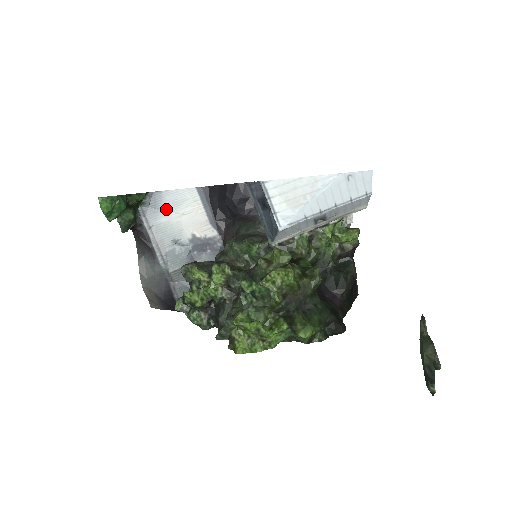
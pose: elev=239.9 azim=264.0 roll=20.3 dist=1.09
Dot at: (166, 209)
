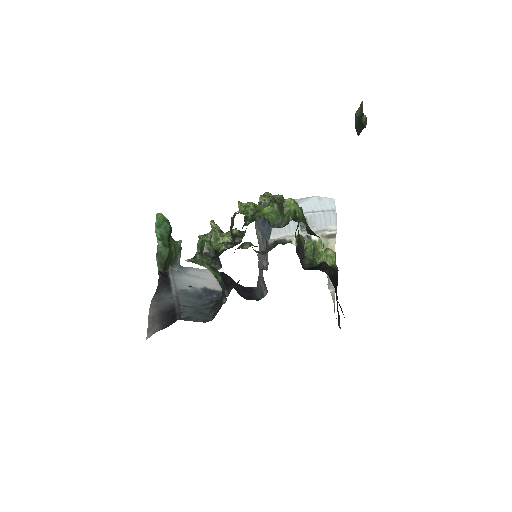
Dot at: (189, 274)
